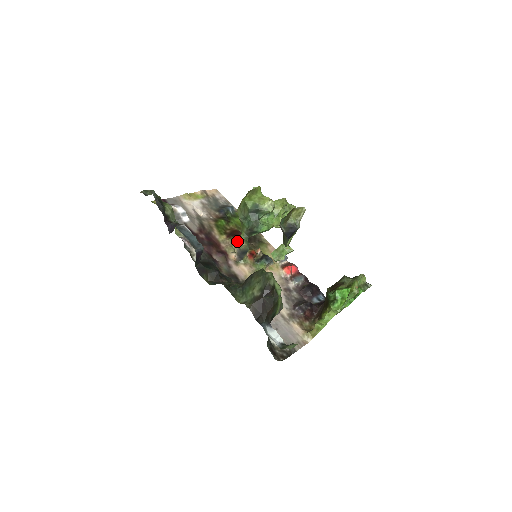
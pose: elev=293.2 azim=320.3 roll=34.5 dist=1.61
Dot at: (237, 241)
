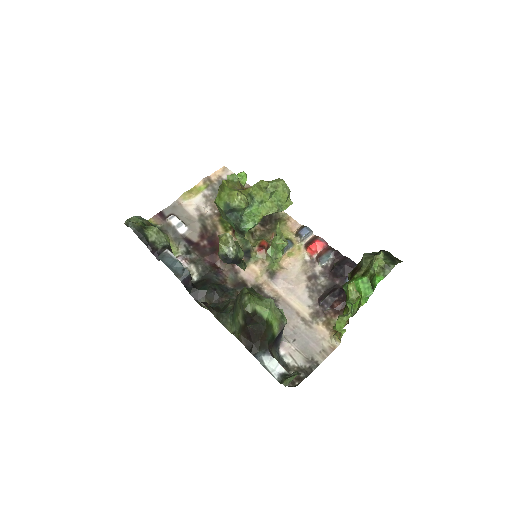
Dot at: occluded
